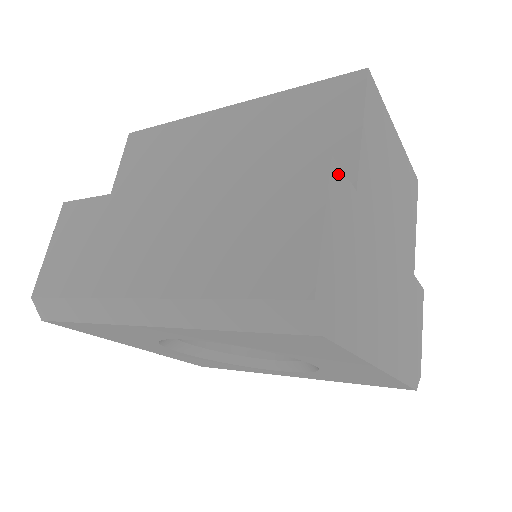
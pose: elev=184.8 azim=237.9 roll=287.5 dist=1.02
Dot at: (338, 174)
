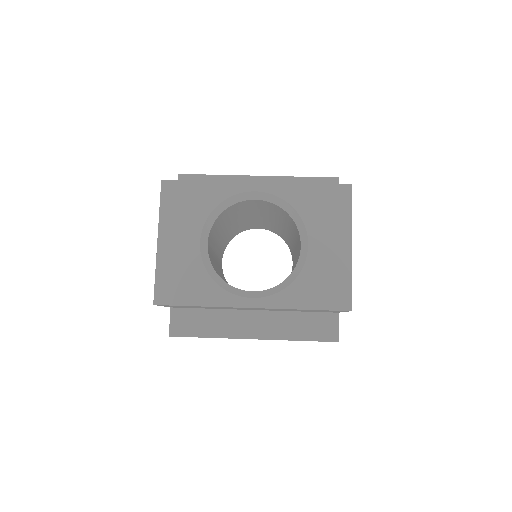
Dot at: (338, 334)
